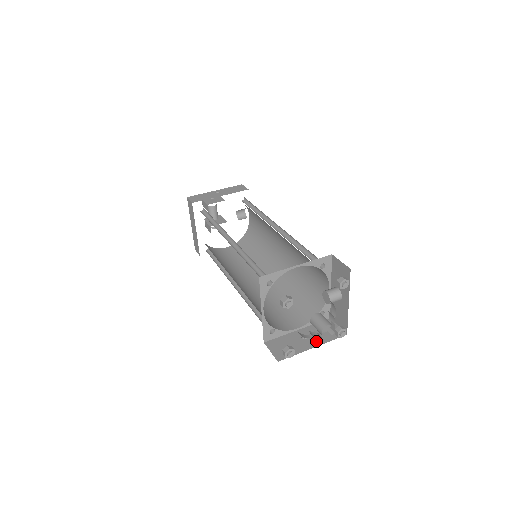
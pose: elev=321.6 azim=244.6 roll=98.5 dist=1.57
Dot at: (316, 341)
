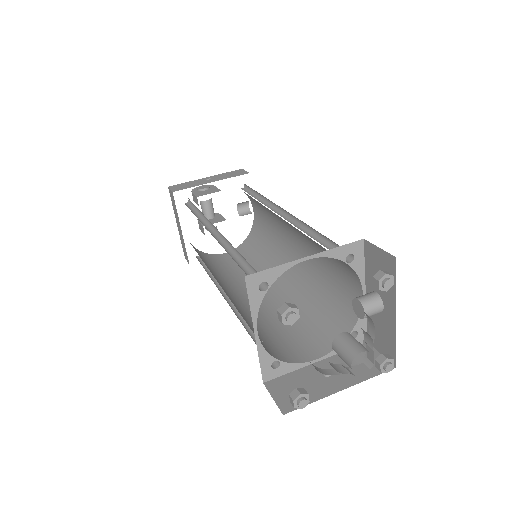
Dot at: (346, 379)
